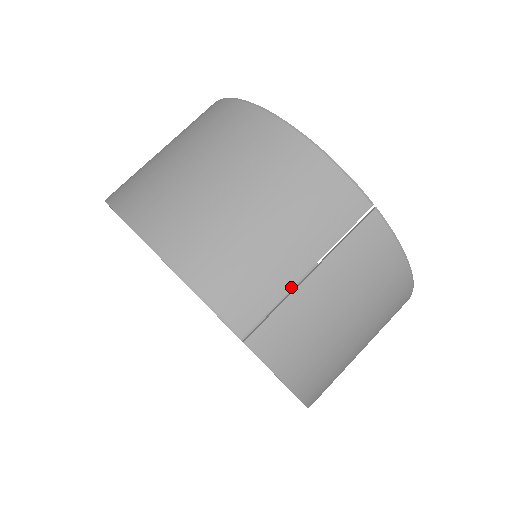
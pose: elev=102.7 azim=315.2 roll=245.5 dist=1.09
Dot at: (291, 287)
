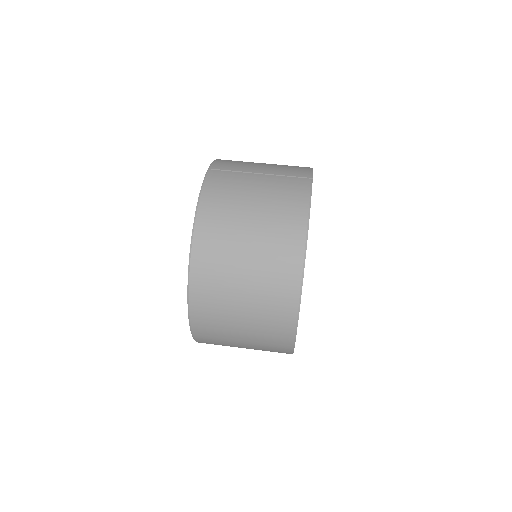
Dot at: (246, 172)
